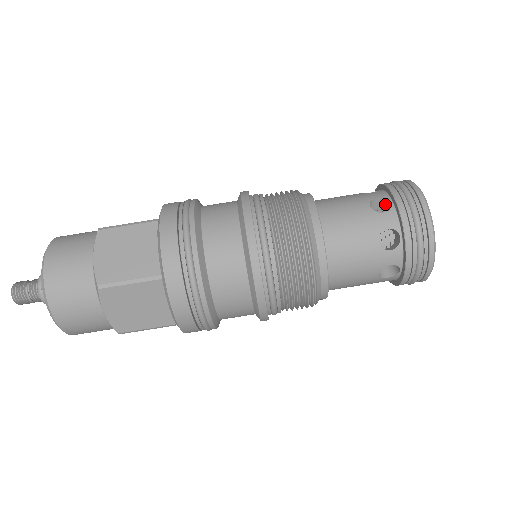
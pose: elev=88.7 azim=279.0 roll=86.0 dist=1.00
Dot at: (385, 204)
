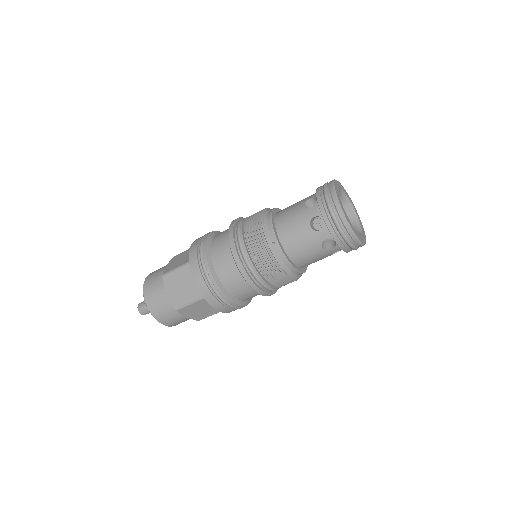
Dot at: (331, 236)
